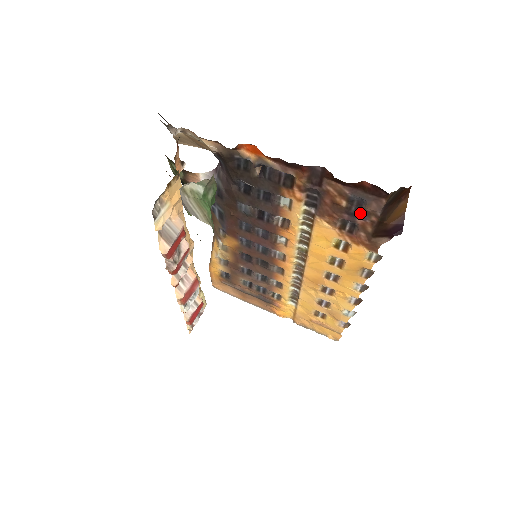
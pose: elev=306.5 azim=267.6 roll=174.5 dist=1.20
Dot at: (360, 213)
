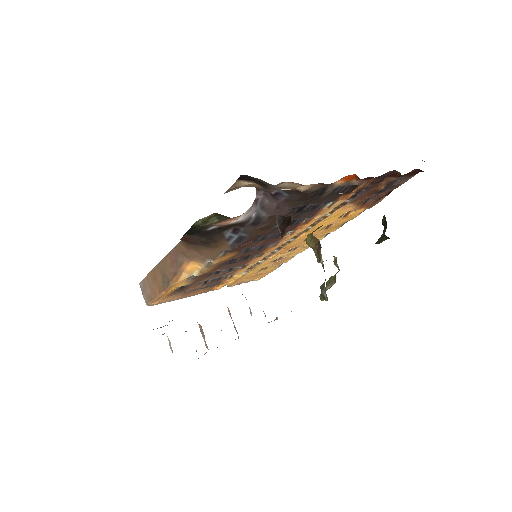
Dot at: (387, 189)
